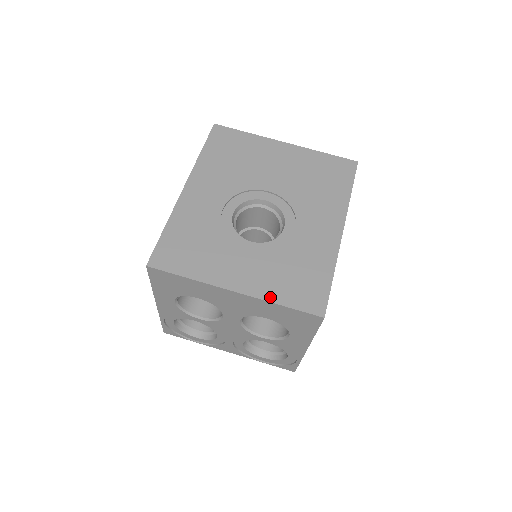
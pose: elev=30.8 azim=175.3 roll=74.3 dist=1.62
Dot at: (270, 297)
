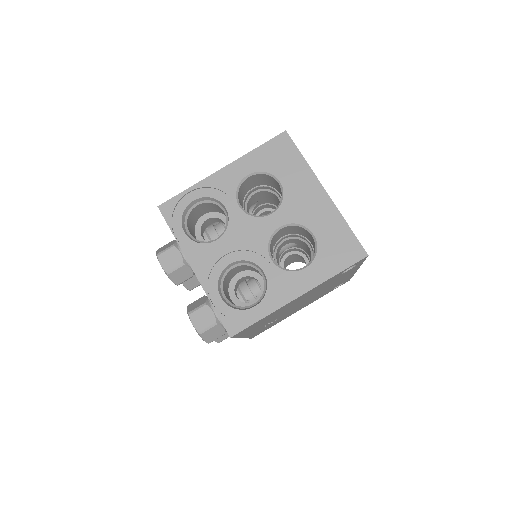
Dot at: (342, 216)
